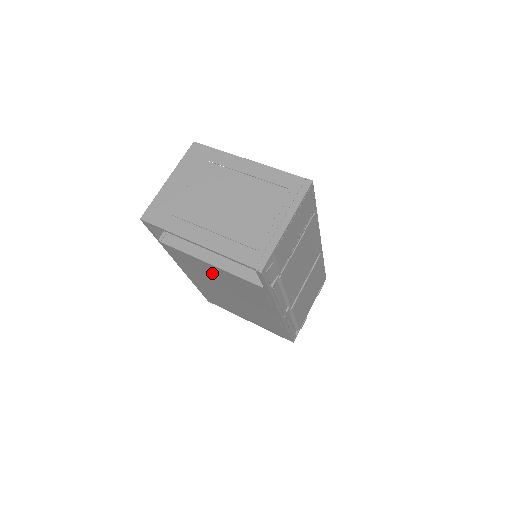
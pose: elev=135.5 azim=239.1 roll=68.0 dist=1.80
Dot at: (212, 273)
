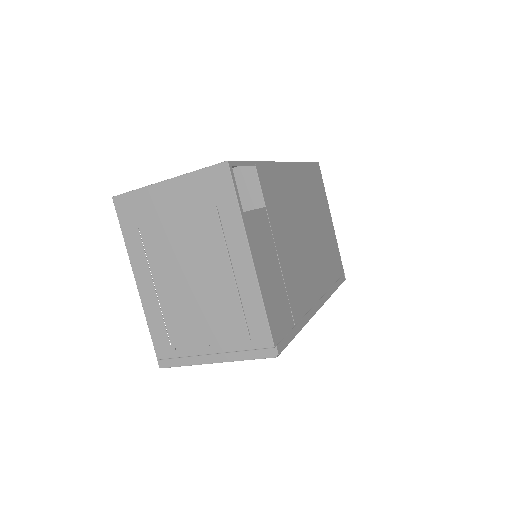
Dot at: occluded
